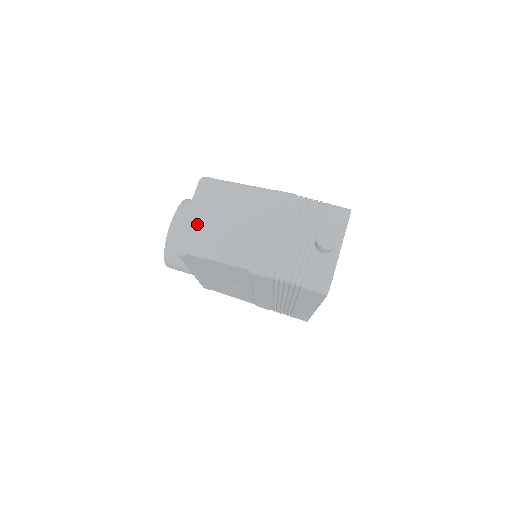
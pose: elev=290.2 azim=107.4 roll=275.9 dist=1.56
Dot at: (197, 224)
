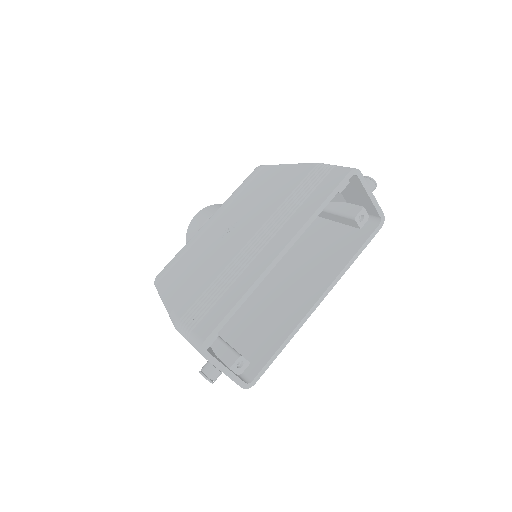
Dot at: occluded
